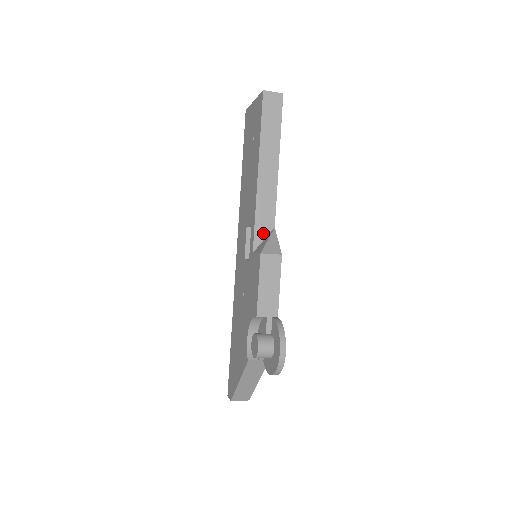
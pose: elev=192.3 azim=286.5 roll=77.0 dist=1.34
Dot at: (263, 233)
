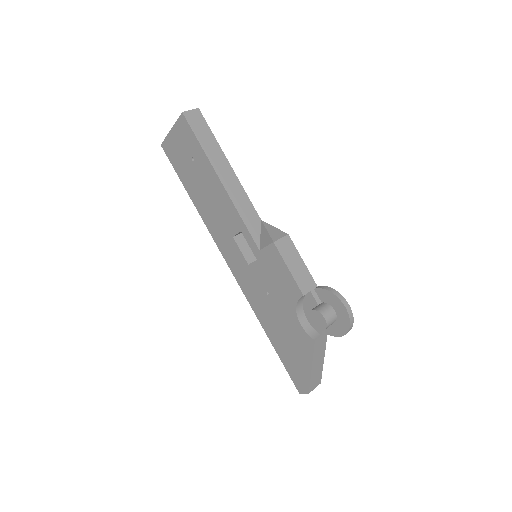
Dot at: (256, 230)
